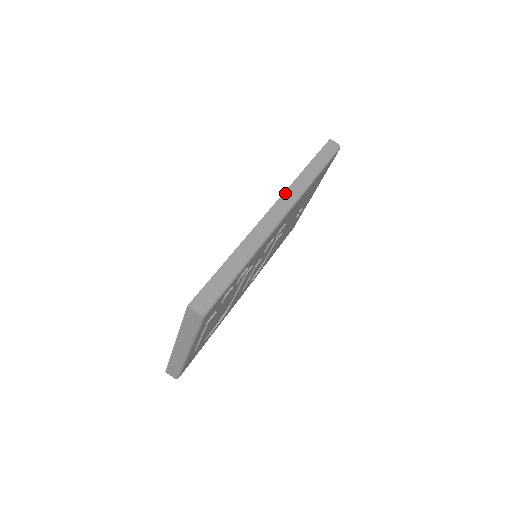
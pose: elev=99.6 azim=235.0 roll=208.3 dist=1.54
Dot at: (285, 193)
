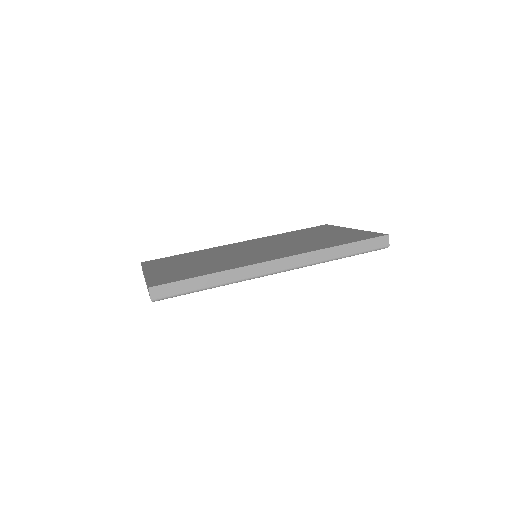
Dot at: (299, 255)
